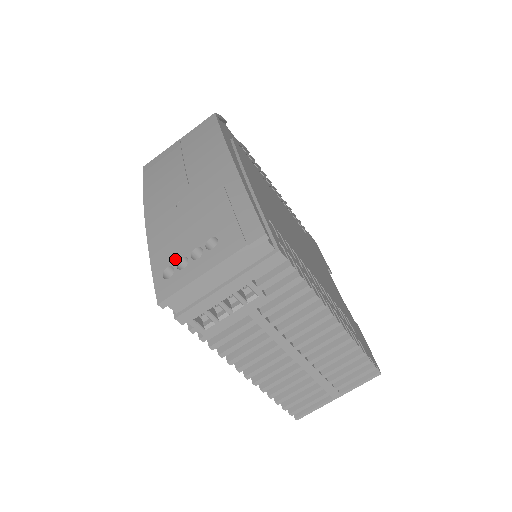
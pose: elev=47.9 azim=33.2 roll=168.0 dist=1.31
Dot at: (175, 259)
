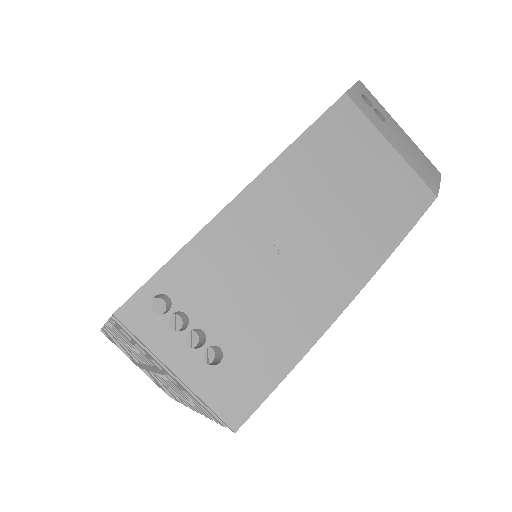
Dot at: (183, 304)
